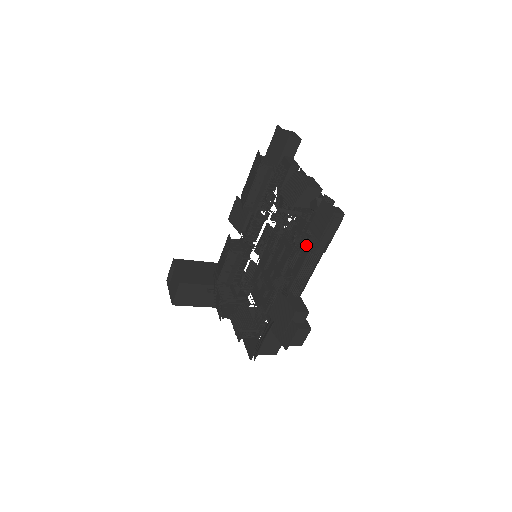
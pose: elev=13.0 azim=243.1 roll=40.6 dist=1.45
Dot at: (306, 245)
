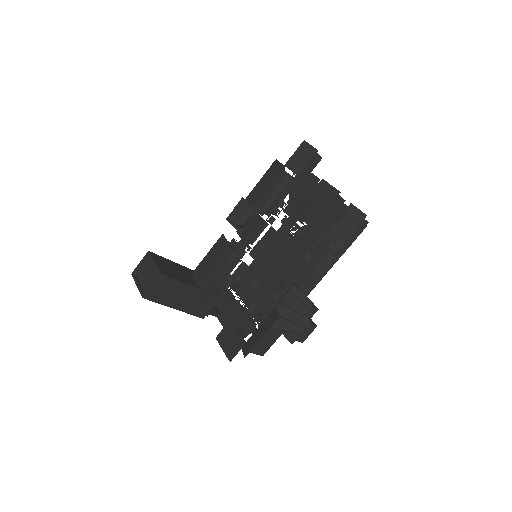
Dot at: (328, 245)
